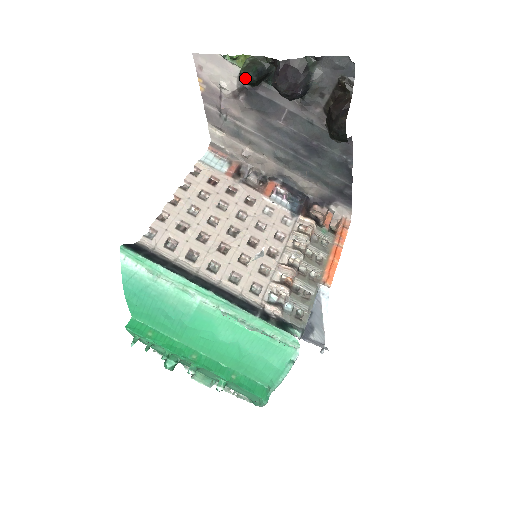
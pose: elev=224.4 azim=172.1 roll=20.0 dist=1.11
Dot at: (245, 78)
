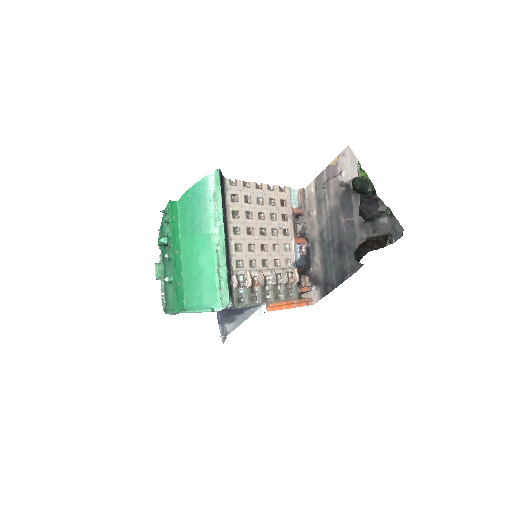
Dot at: (355, 182)
